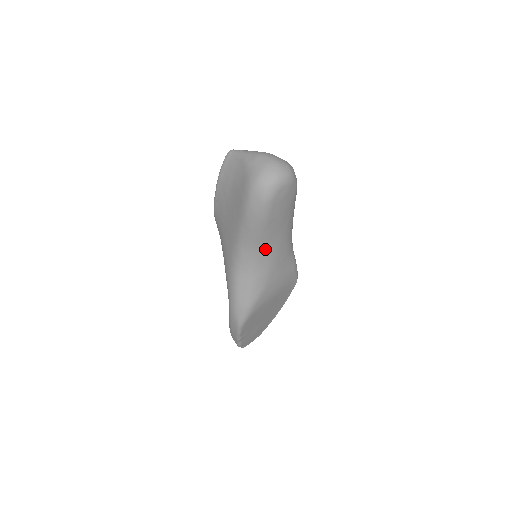
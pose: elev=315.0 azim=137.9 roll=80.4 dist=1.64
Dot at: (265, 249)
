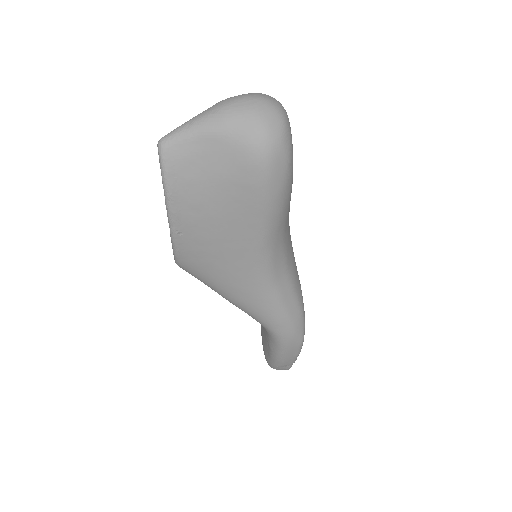
Dot at: (288, 229)
